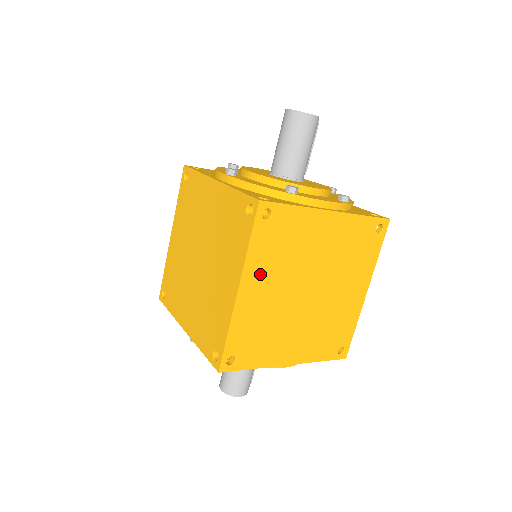
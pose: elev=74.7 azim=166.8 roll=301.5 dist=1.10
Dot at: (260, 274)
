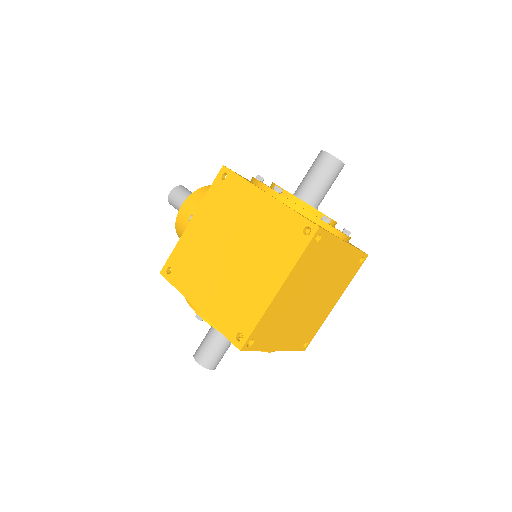
Dot at: (295, 280)
